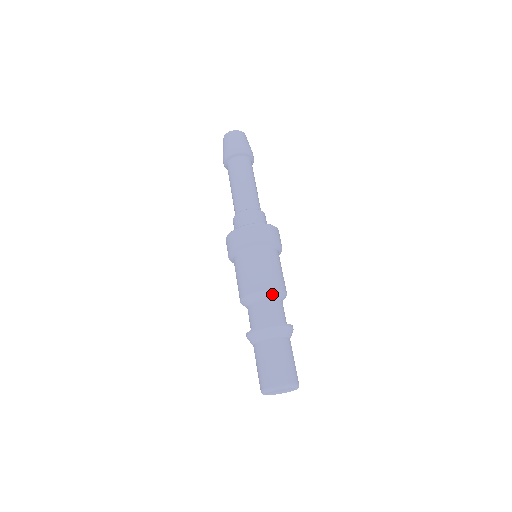
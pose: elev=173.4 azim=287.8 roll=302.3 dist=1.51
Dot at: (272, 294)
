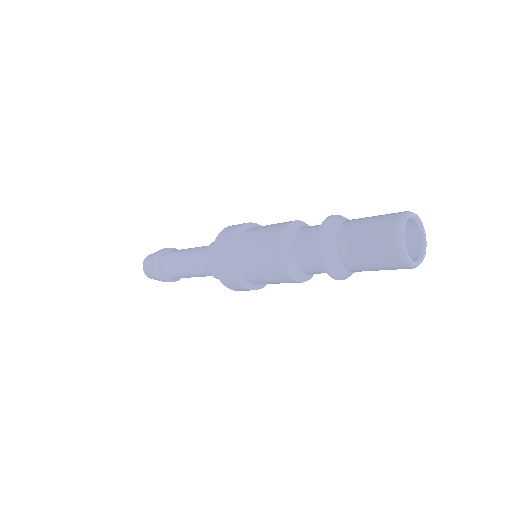
Dot at: (305, 225)
